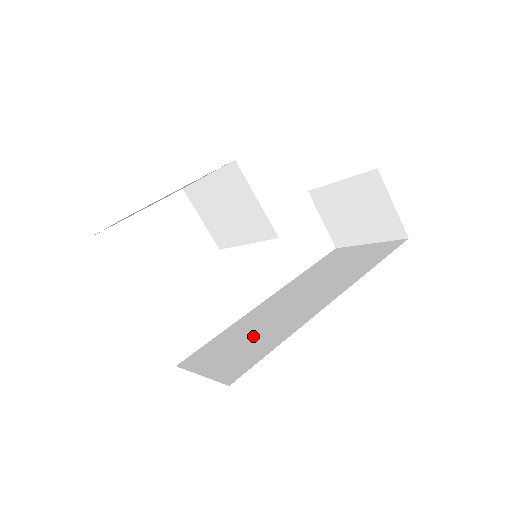
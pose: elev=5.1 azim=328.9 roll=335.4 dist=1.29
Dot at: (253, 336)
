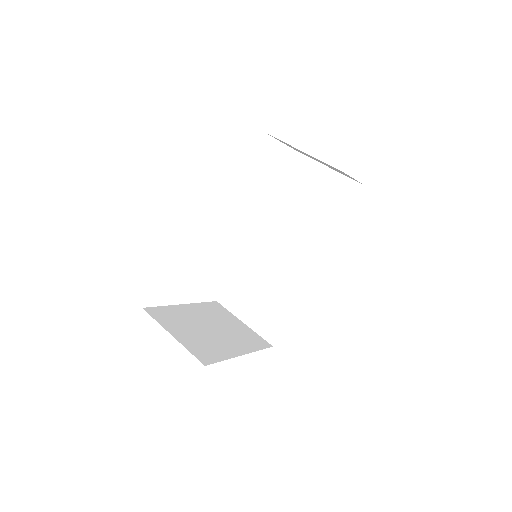
Dot at: (267, 290)
